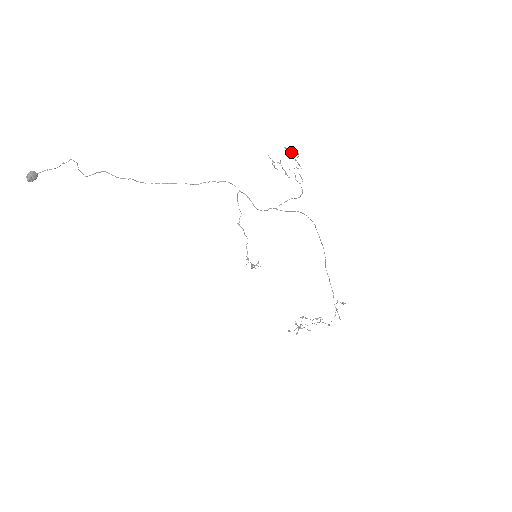
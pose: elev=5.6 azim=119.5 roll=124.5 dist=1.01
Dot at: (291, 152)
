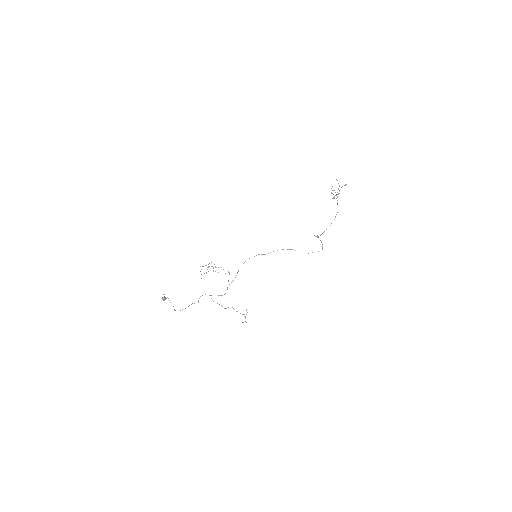
Dot at: occluded
